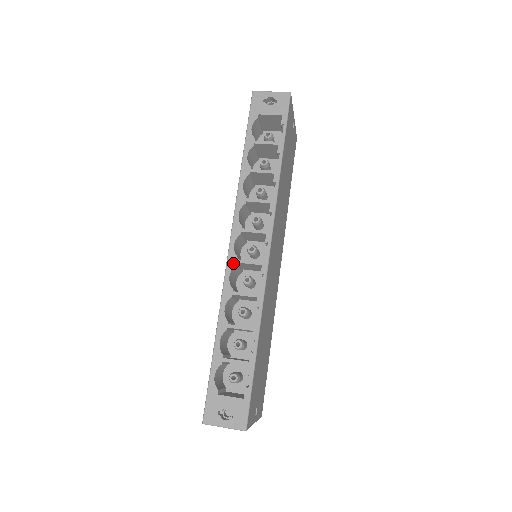
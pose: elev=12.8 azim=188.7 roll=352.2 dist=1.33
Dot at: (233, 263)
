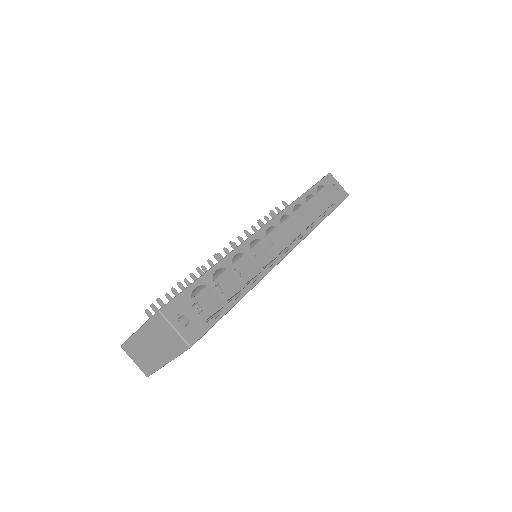
Dot at: (260, 236)
